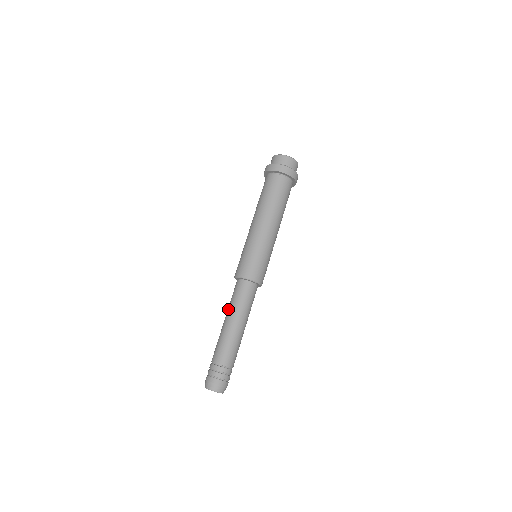
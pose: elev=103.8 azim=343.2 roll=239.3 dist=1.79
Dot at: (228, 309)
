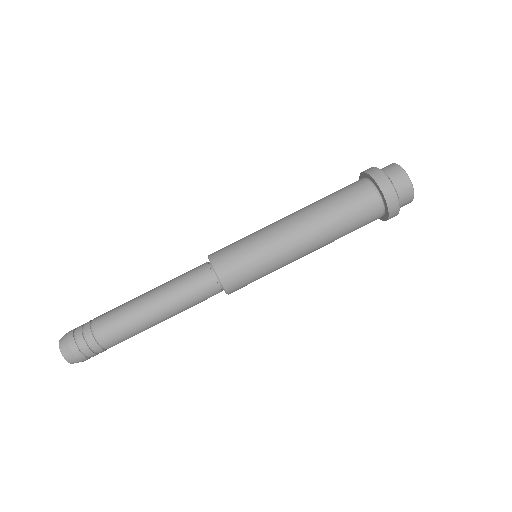
Dot at: (166, 282)
